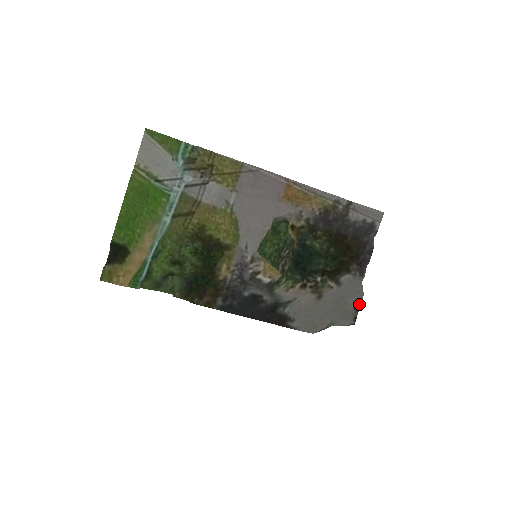
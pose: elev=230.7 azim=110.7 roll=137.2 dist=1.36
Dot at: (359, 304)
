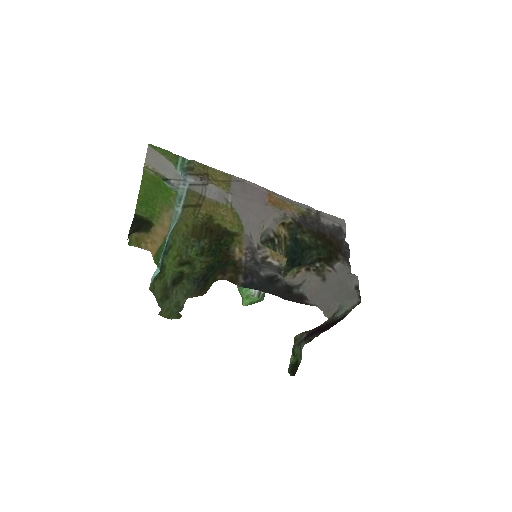
Dot at: (357, 285)
